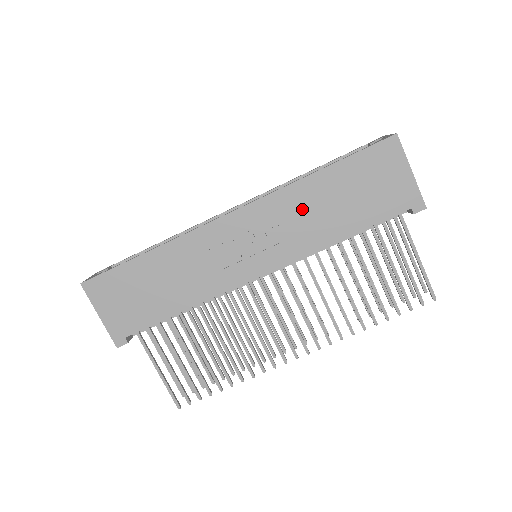
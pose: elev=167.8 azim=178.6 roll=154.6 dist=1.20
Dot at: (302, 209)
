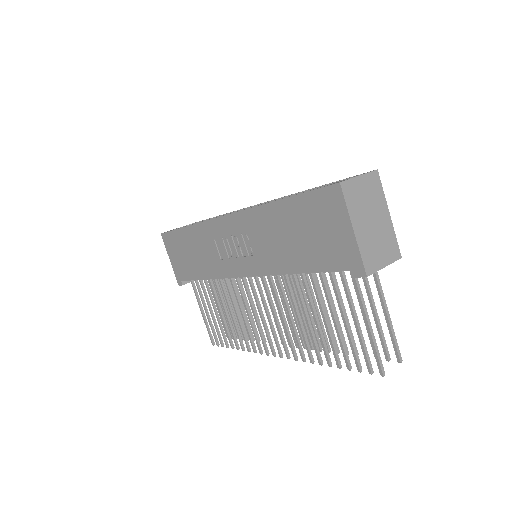
Dot at: (266, 232)
